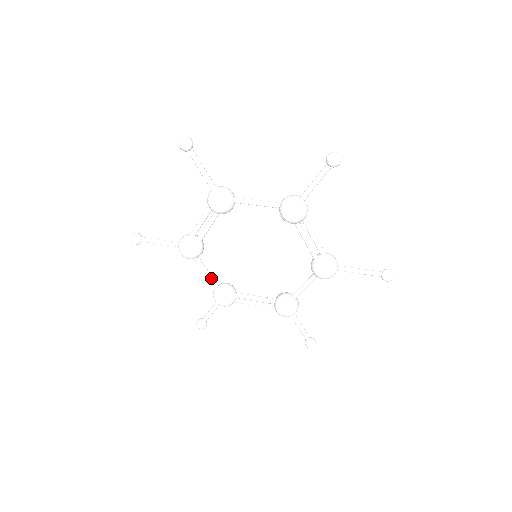
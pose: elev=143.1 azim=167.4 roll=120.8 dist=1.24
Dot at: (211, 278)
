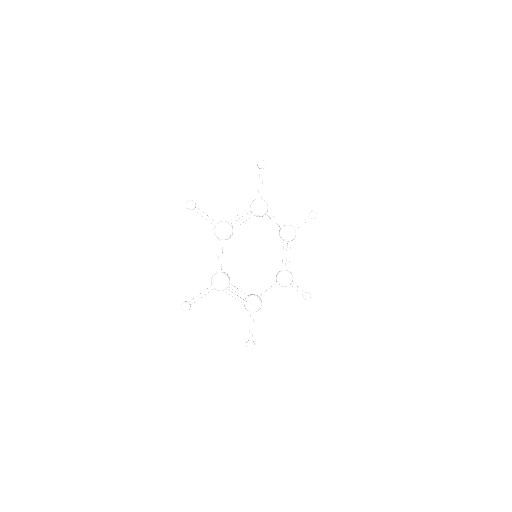
Dot at: occluded
